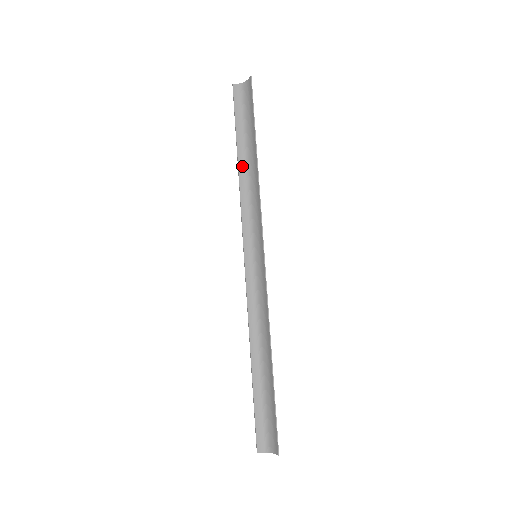
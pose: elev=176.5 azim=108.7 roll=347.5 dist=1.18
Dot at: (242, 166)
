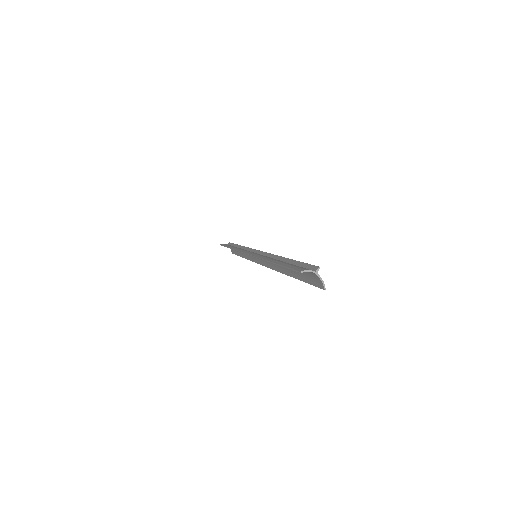
Dot at: occluded
